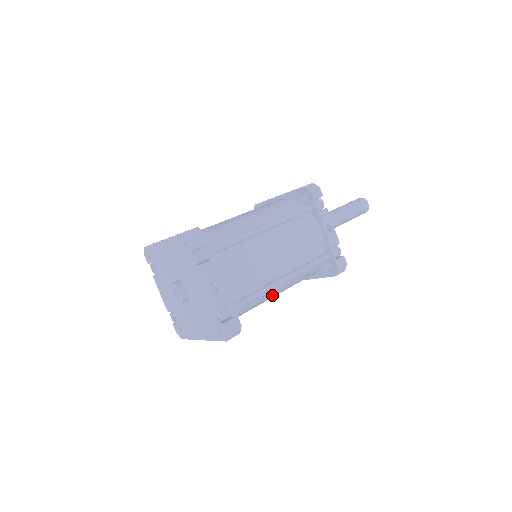
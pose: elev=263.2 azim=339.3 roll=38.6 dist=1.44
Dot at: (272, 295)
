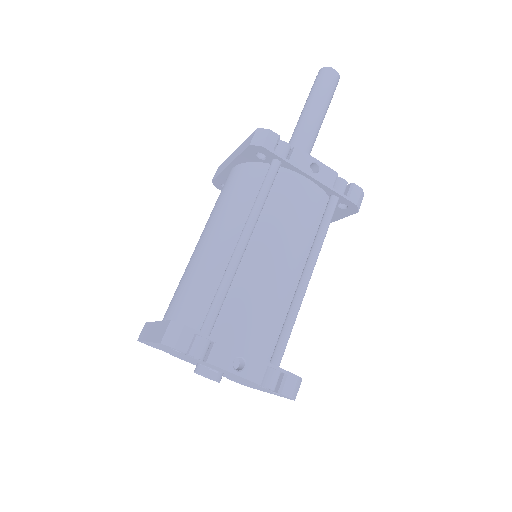
Dot at: occluded
